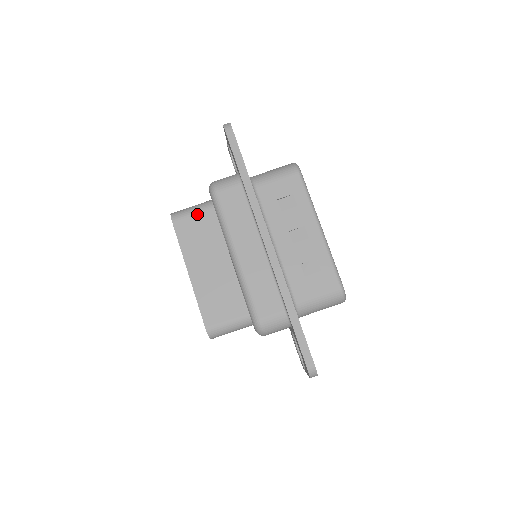
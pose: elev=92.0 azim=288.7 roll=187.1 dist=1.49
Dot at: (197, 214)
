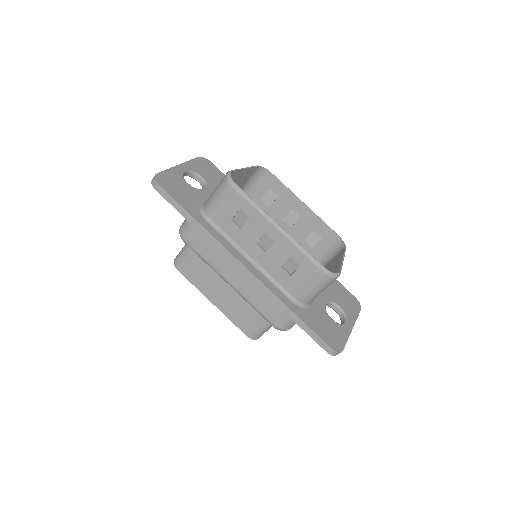
Dot at: (188, 256)
